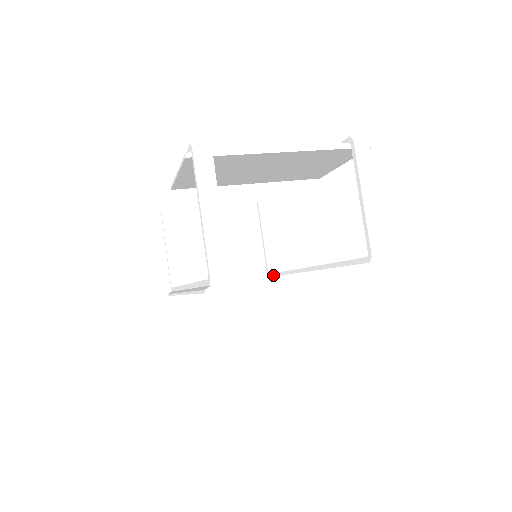
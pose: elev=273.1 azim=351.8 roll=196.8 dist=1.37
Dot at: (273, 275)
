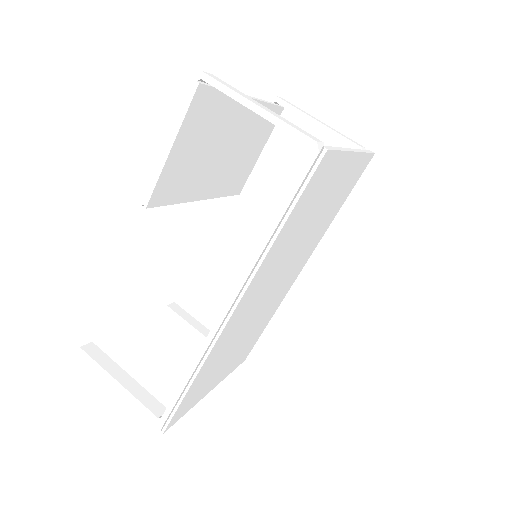
Dot at: occluded
